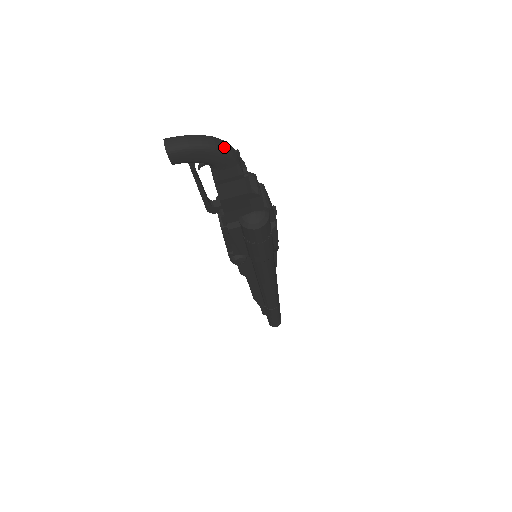
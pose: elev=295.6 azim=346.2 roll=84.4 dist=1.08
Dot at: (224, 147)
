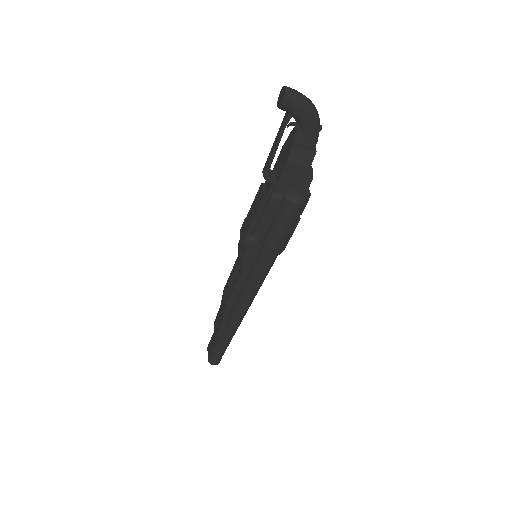
Dot at: (318, 115)
